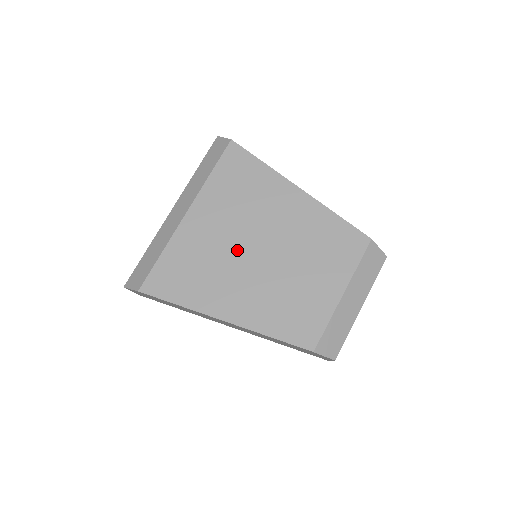
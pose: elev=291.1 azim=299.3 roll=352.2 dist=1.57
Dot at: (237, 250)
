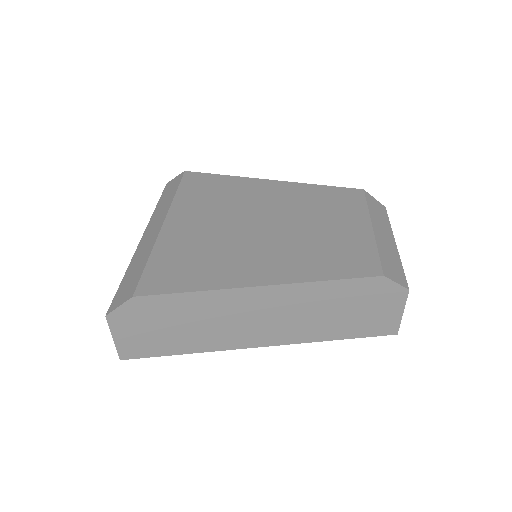
Dot at: (238, 230)
